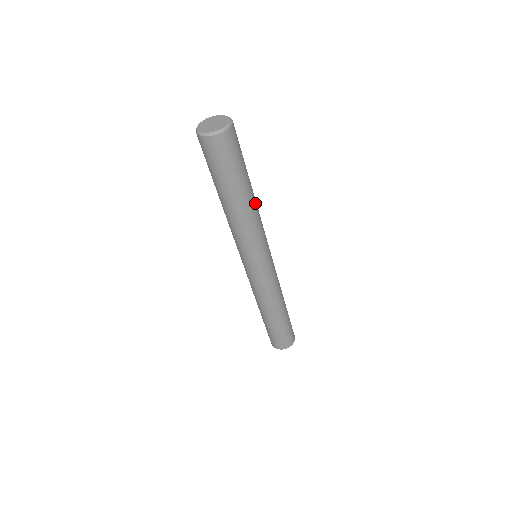
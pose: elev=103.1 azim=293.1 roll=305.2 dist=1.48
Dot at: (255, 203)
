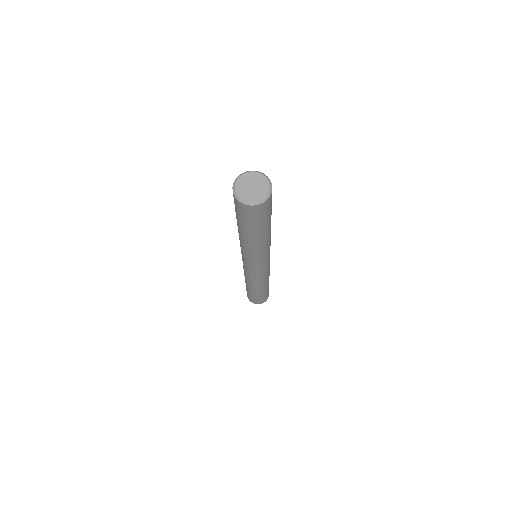
Dot at: (269, 237)
